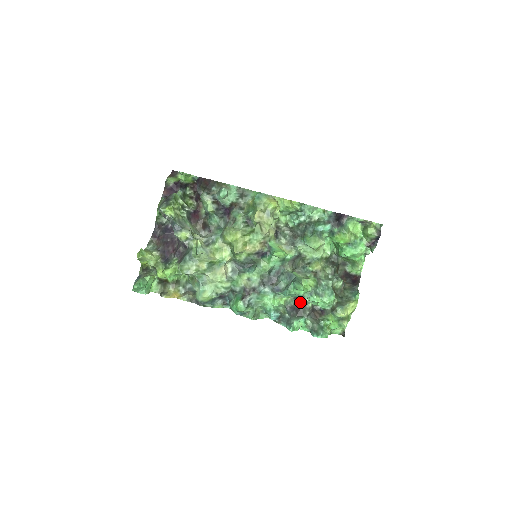
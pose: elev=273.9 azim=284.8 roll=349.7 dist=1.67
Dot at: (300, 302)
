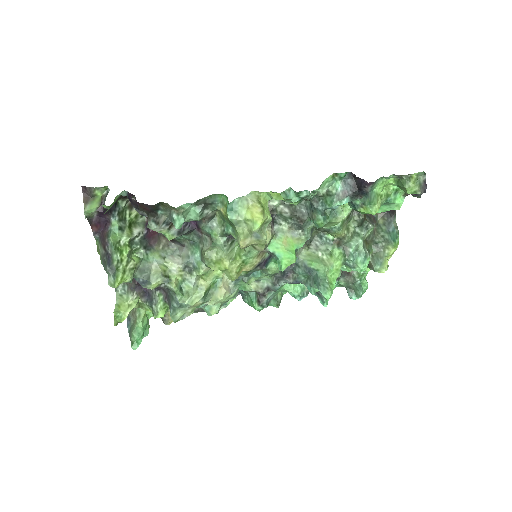
Dot at: occluded
